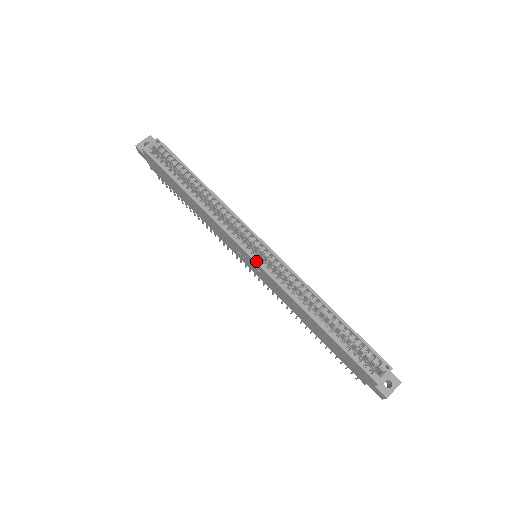
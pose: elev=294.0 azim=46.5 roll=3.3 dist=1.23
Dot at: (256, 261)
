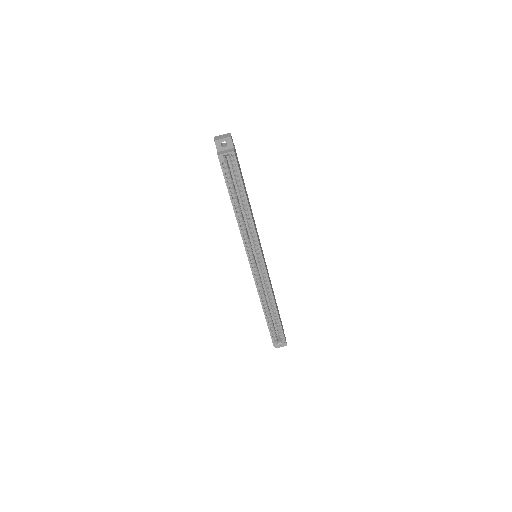
Dot at: (252, 270)
